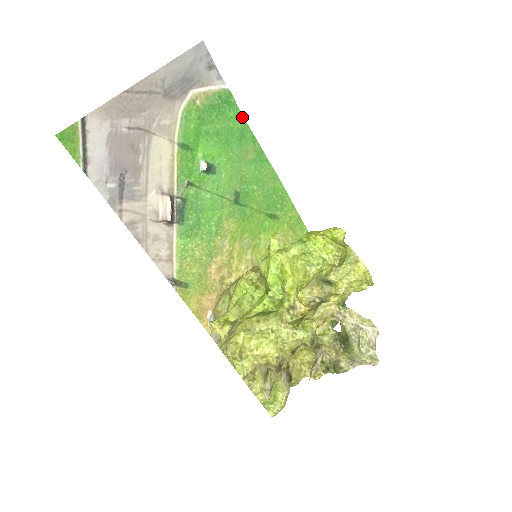
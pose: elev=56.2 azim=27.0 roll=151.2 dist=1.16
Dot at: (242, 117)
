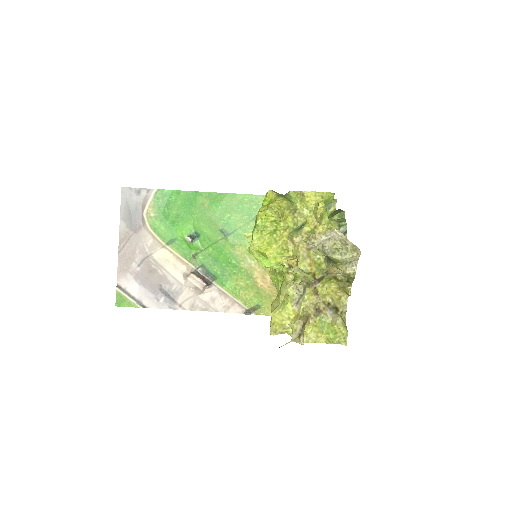
Dot at: (180, 192)
